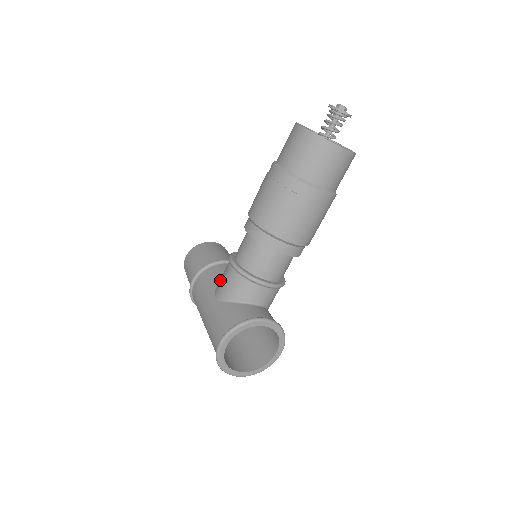
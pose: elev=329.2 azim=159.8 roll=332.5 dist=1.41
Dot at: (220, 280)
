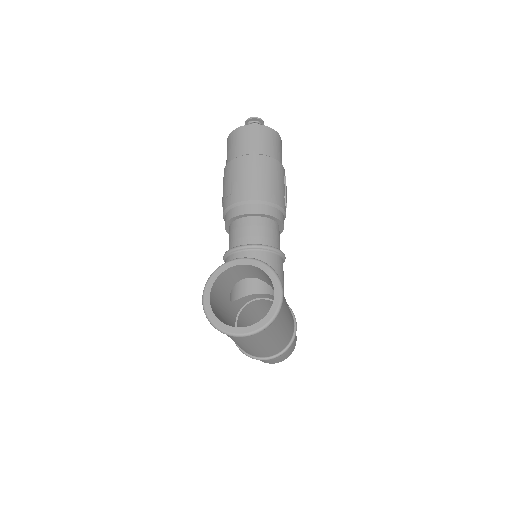
Dot at: occluded
